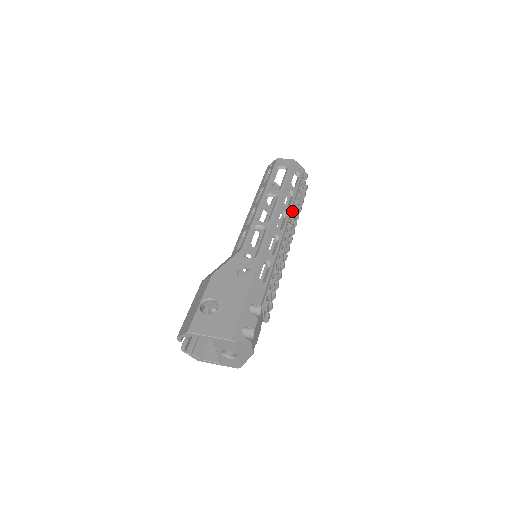
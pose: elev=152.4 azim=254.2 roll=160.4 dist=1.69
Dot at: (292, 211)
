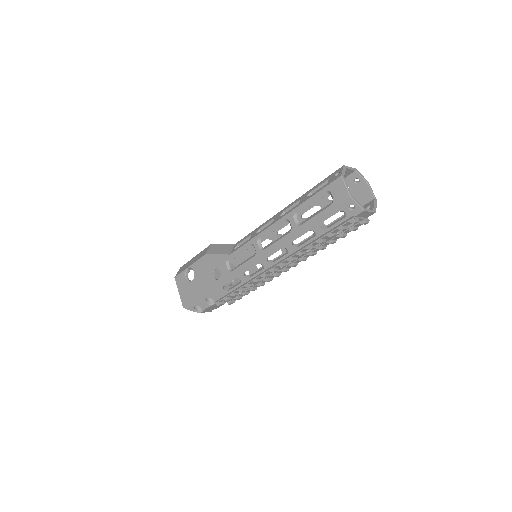
Dot at: (294, 254)
